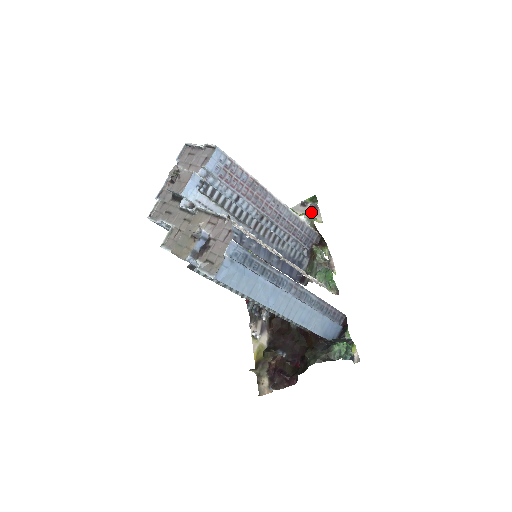
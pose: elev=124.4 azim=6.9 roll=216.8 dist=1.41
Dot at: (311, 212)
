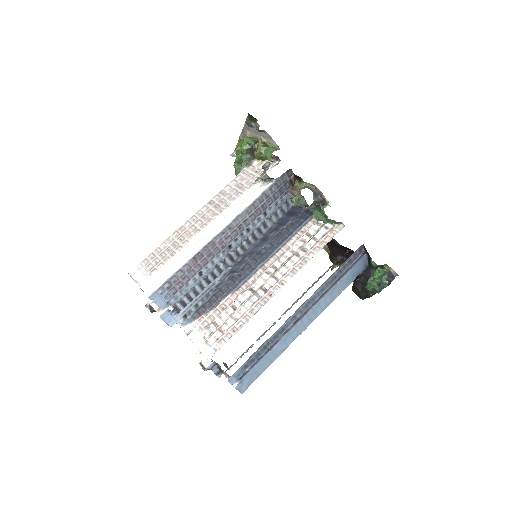
Dot at: (262, 134)
